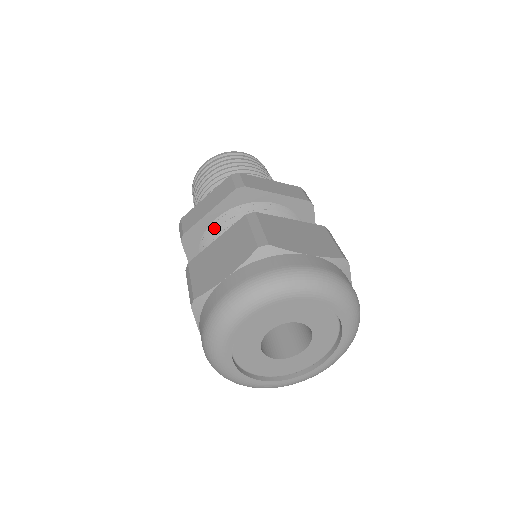
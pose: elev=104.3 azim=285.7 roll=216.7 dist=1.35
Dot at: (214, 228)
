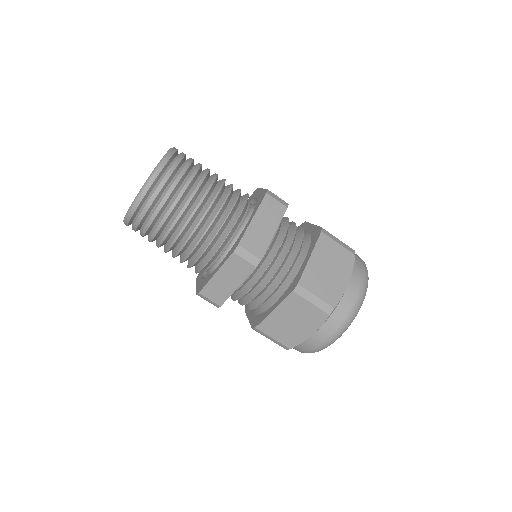
Dot at: (241, 287)
